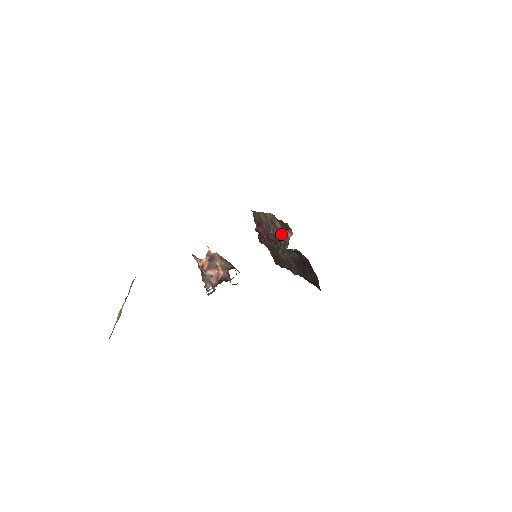
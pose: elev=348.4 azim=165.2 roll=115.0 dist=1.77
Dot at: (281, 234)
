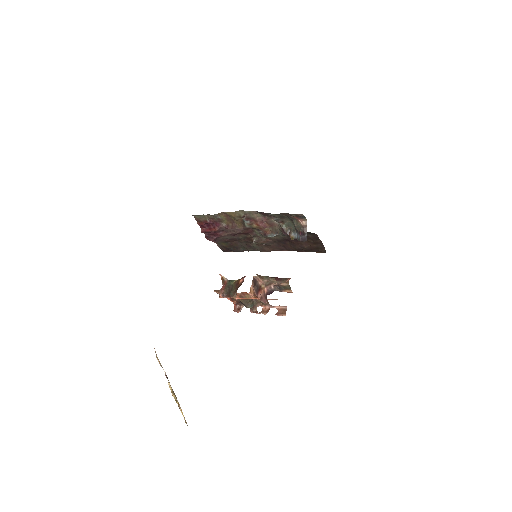
Dot at: (263, 224)
